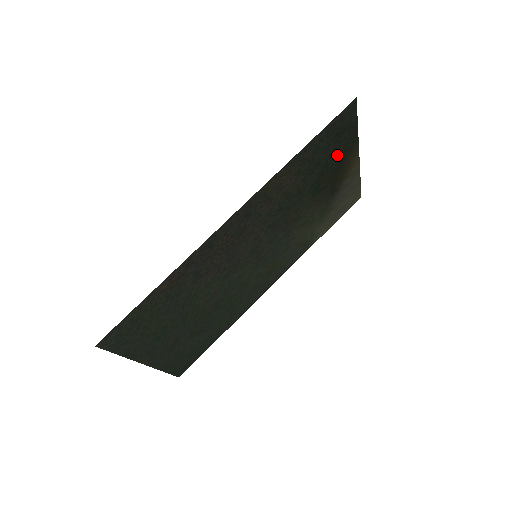
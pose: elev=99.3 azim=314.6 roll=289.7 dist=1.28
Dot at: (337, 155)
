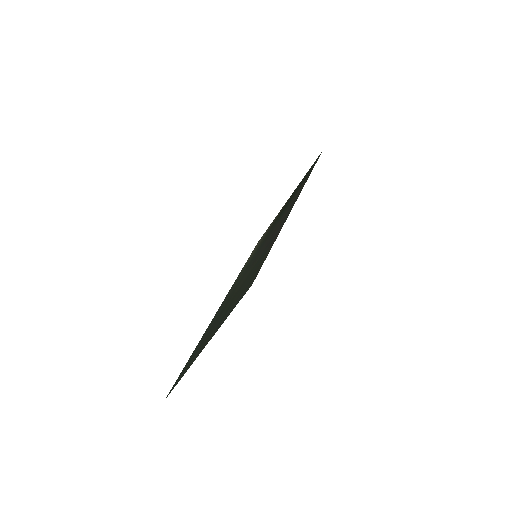
Dot at: occluded
